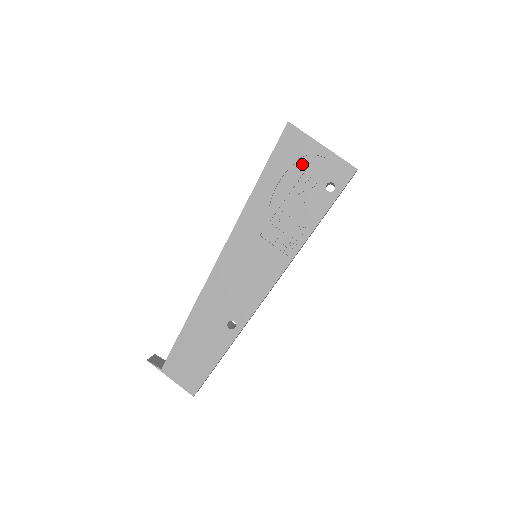
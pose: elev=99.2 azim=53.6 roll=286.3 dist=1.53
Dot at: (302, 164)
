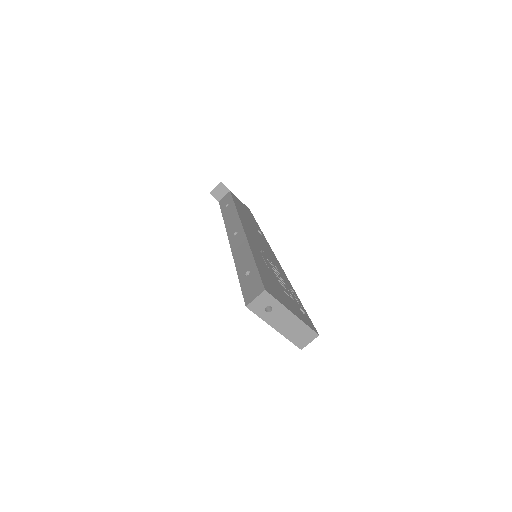
Dot at: occluded
